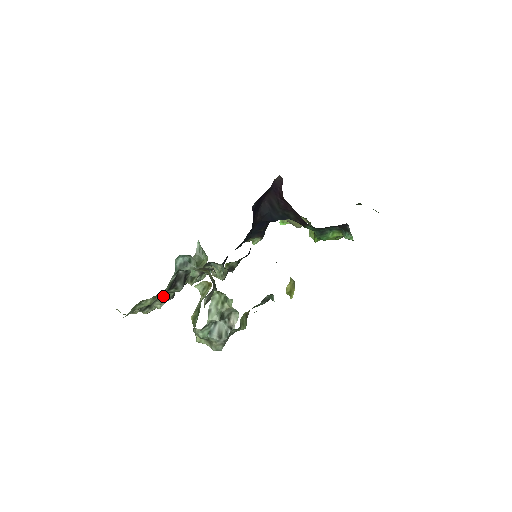
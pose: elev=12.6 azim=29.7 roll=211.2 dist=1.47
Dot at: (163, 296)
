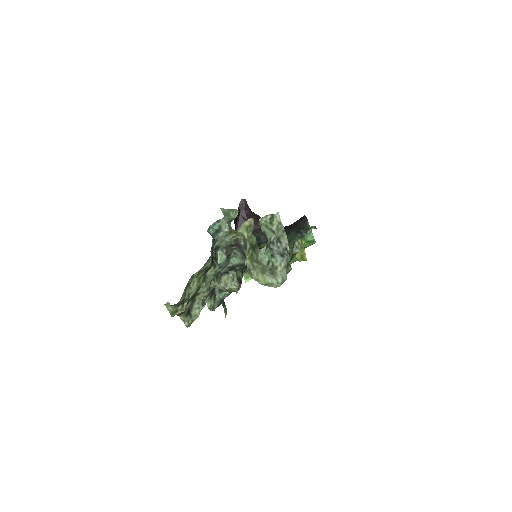
Dot at: (203, 284)
